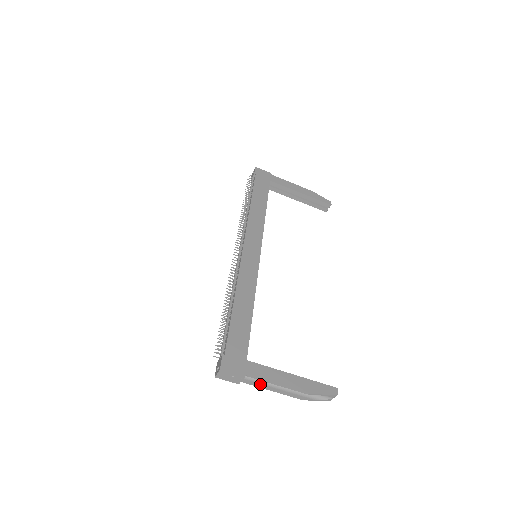
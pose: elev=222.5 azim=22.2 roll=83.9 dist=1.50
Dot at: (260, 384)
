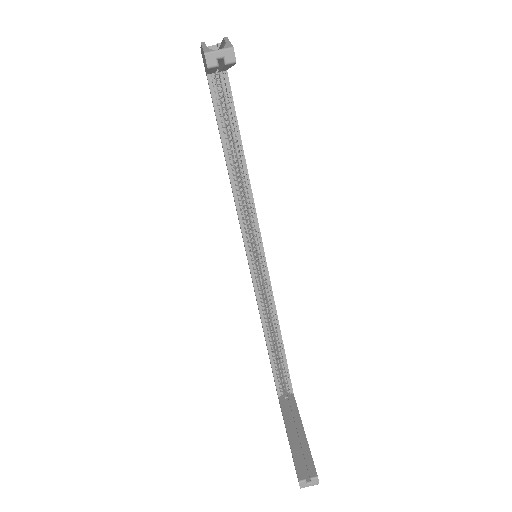
Dot at: occluded
